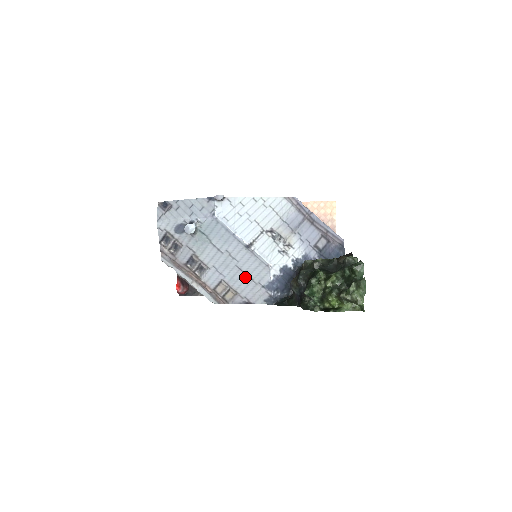
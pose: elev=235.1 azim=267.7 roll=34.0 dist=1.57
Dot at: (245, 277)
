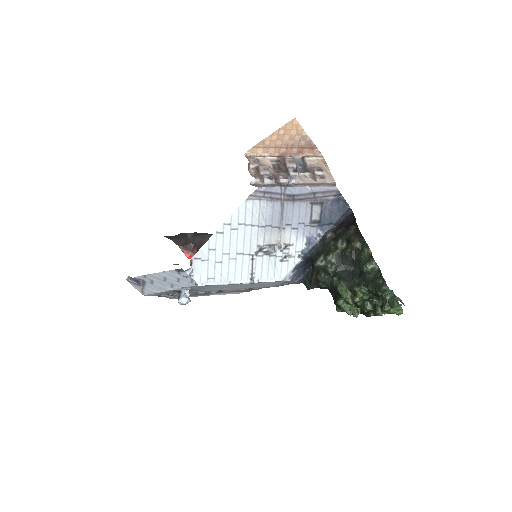
Dot at: (262, 285)
